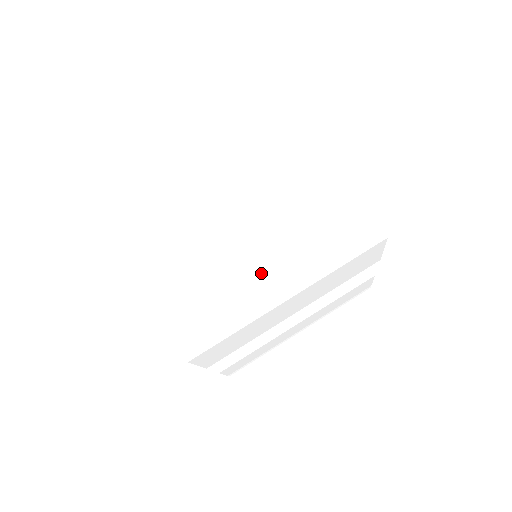
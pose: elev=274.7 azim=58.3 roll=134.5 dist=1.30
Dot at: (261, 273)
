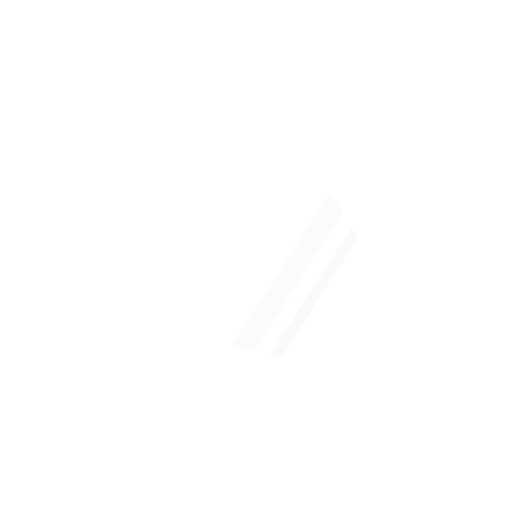
Dot at: (255, 261)
